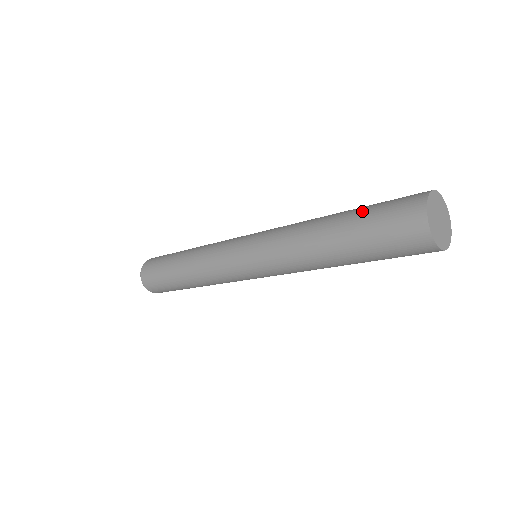
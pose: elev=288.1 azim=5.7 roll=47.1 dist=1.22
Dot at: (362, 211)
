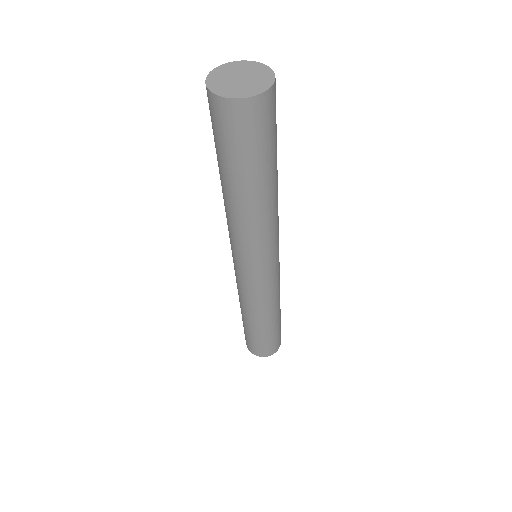
Dot at: occluded
